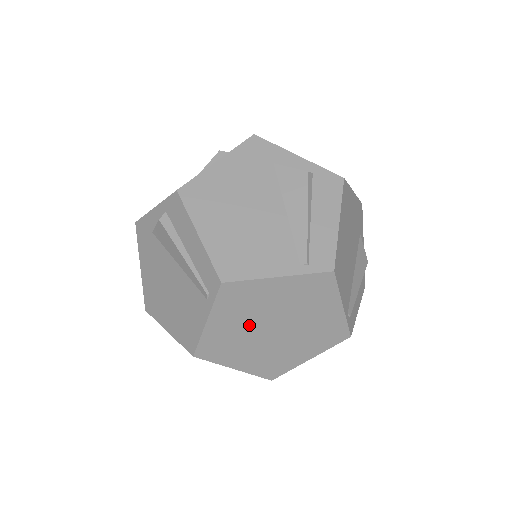
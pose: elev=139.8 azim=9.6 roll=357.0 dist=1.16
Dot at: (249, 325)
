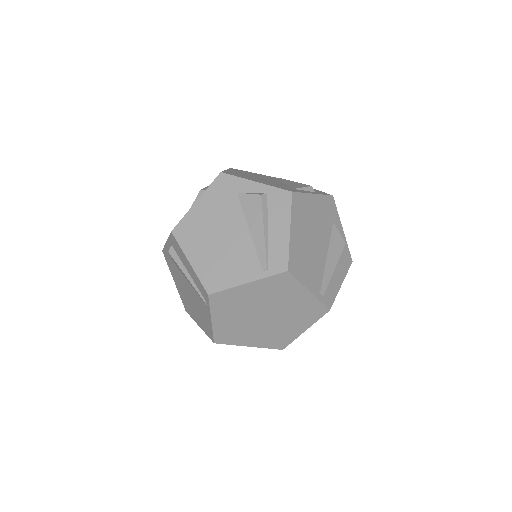
Dot at: (260, 303)
